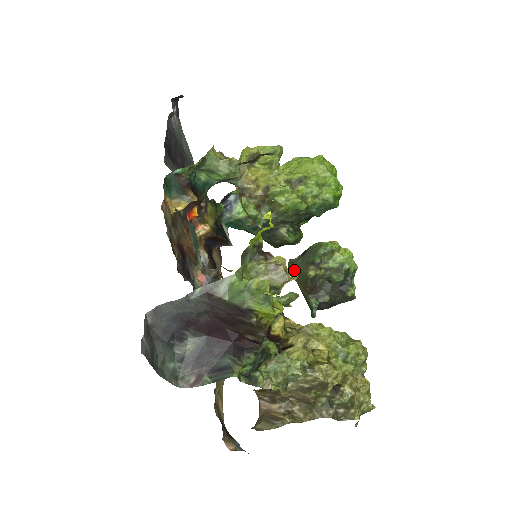
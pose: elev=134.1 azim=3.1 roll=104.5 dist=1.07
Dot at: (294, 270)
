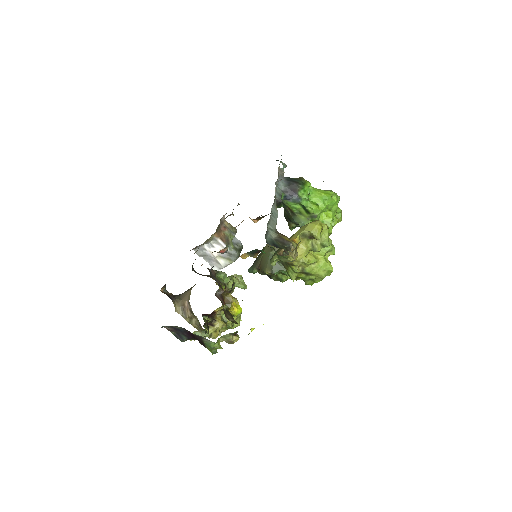
Dot at: (268, 253)
